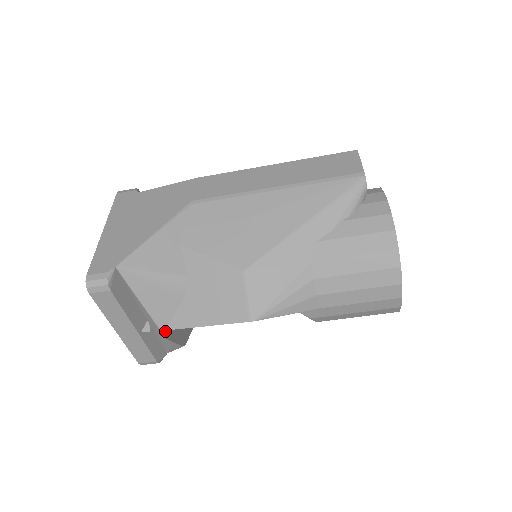
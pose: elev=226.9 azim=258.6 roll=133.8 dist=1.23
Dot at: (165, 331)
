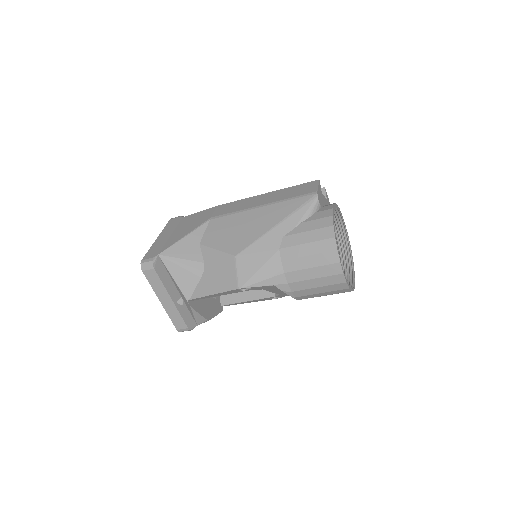
Dot at: (190, 302)
